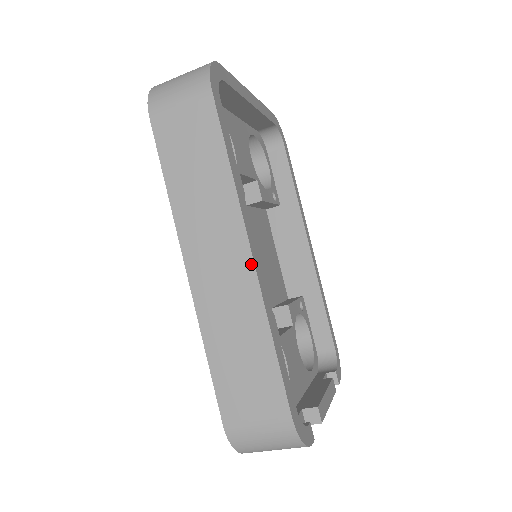
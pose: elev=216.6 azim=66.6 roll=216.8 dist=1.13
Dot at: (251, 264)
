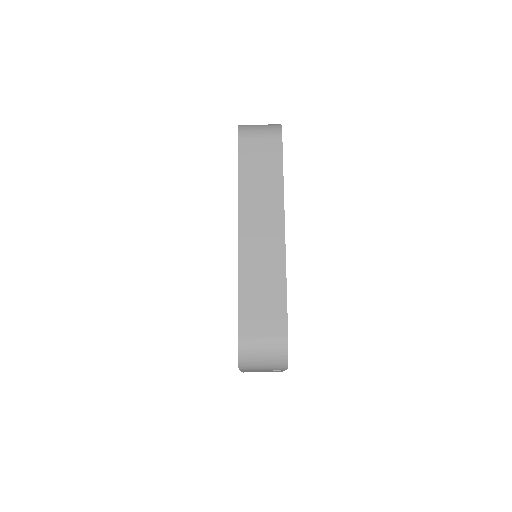
Dot at: (283, 237)
